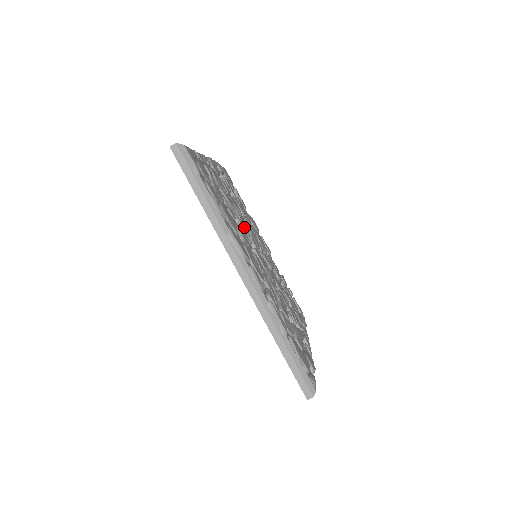
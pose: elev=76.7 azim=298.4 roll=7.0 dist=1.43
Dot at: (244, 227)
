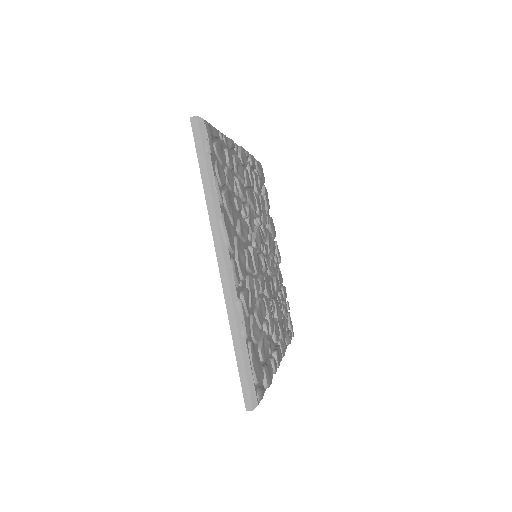
Dot at: (250, 223)
